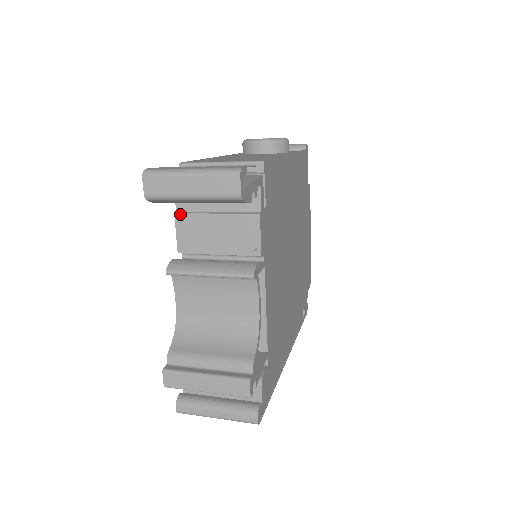
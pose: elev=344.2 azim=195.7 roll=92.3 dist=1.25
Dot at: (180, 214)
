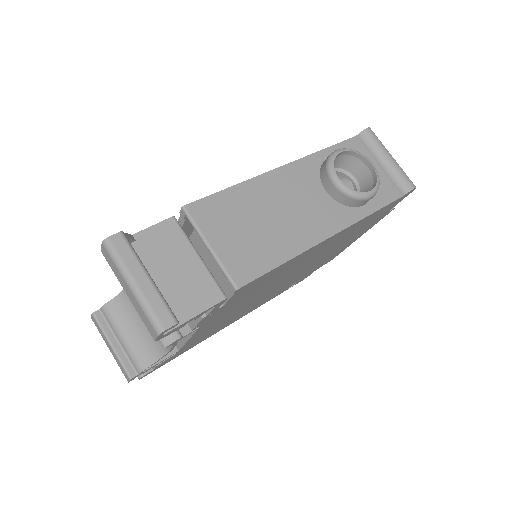
Dot at: occluded
